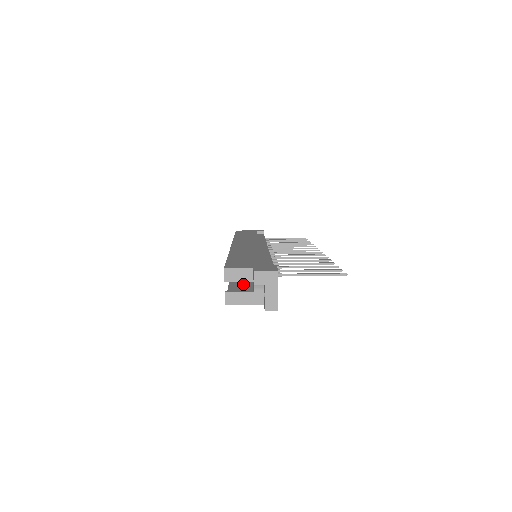
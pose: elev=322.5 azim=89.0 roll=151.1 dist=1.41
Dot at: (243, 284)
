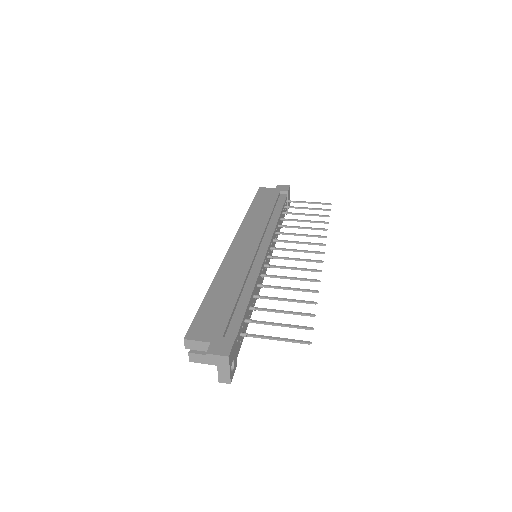
Dot at: occluded
